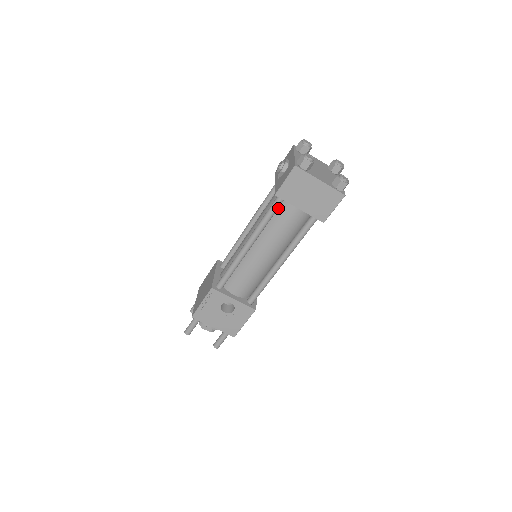
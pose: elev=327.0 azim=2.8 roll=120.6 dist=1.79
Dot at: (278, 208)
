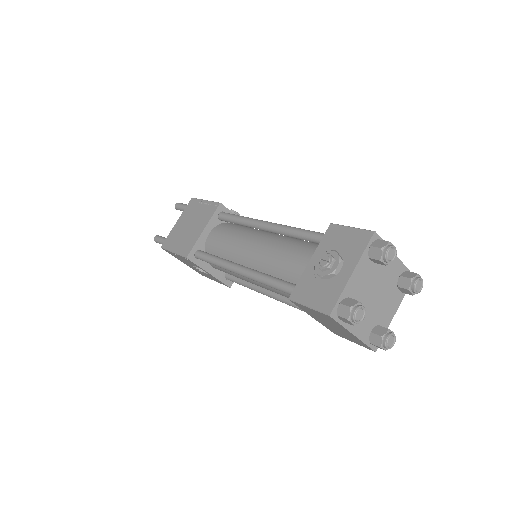
Dot at: occluded
